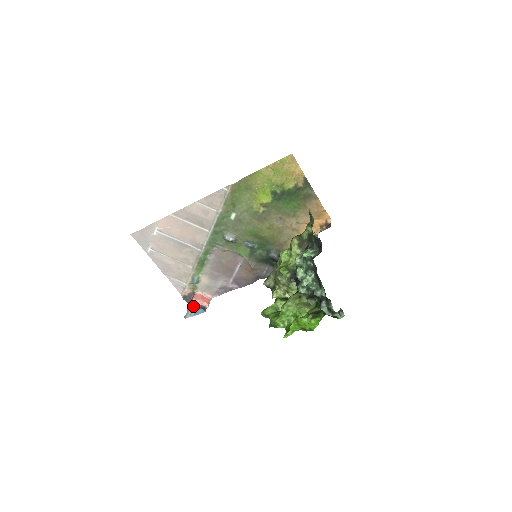
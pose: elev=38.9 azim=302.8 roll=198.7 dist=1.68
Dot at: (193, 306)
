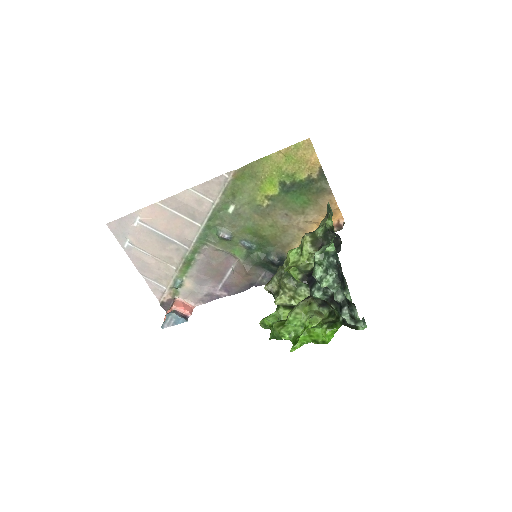
Dot at: (173, 314)
